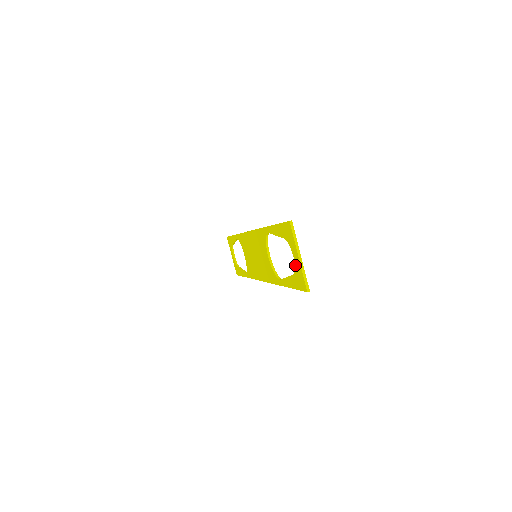
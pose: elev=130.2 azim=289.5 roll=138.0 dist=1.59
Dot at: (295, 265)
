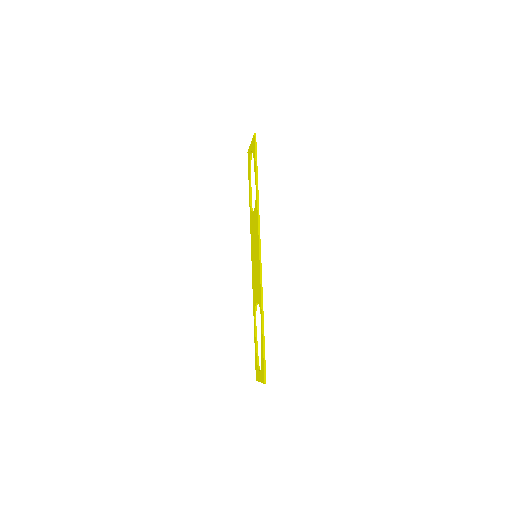
Dot at: (252, 150)
